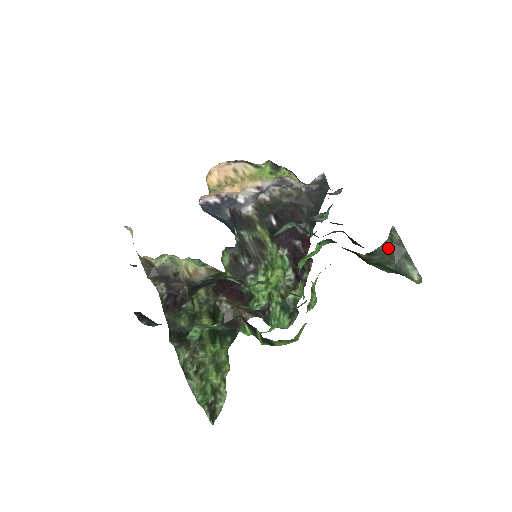
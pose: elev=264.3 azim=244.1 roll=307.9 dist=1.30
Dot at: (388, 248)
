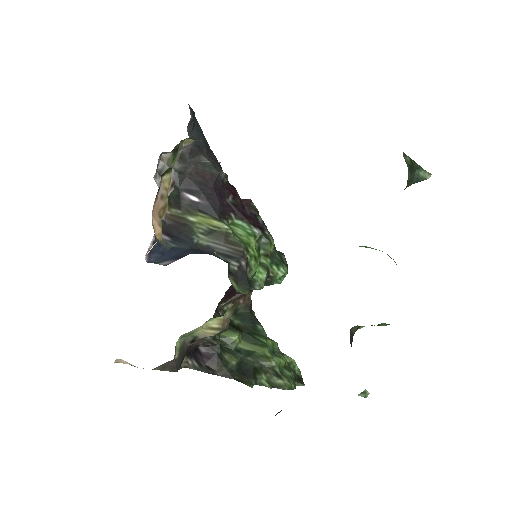
Dot at: (409, 174)
